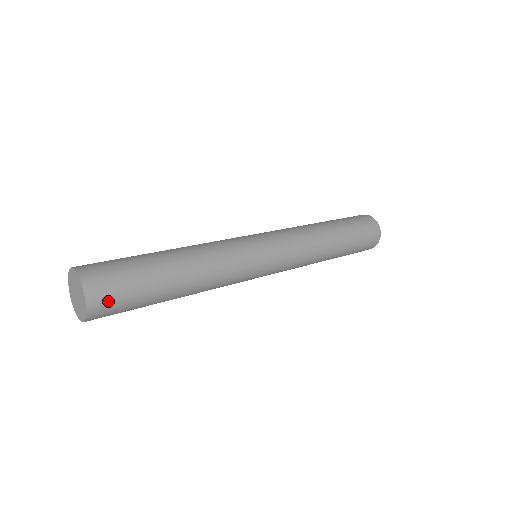
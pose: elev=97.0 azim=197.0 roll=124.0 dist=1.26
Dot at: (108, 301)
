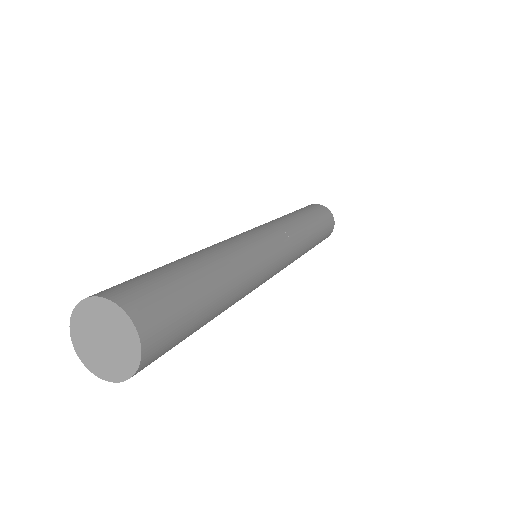
Dot at: (158, 317)
